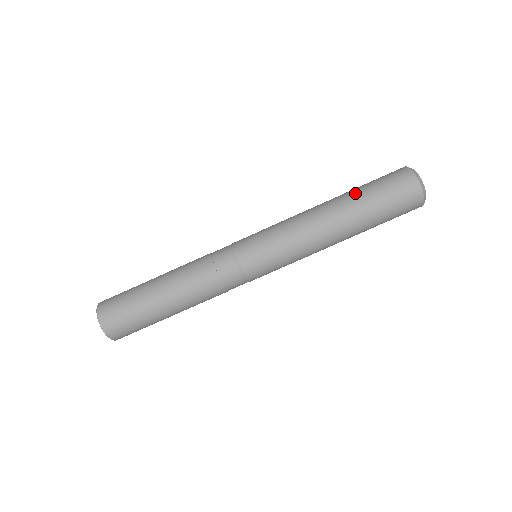
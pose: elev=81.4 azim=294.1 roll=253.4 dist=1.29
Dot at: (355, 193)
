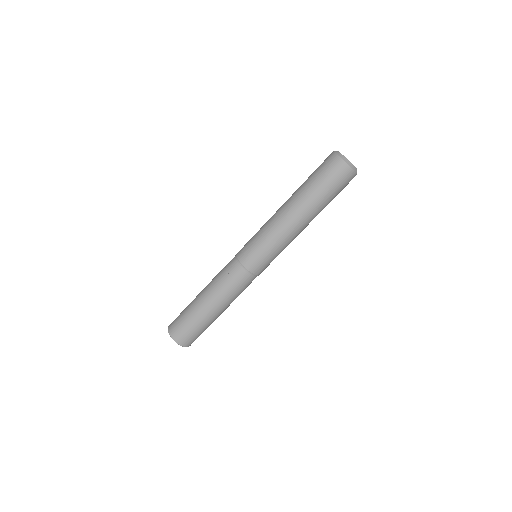
Dot at: (303, 186)
